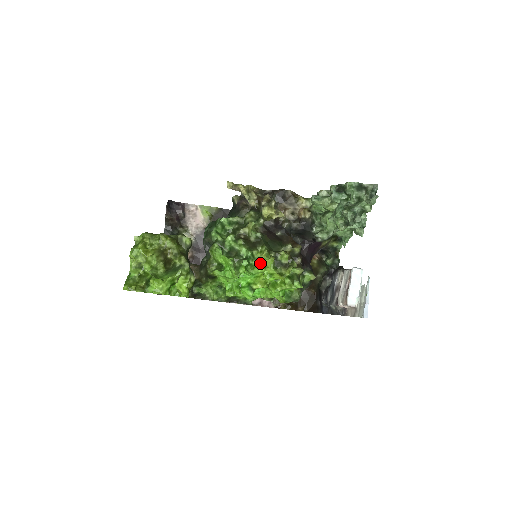
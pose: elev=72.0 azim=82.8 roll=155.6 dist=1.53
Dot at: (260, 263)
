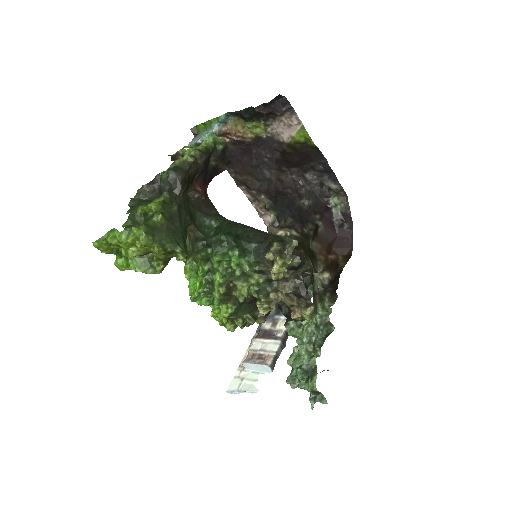
Dot at: (219, 309)
